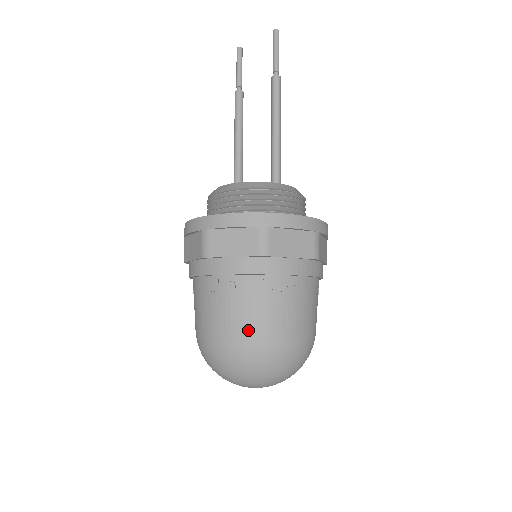
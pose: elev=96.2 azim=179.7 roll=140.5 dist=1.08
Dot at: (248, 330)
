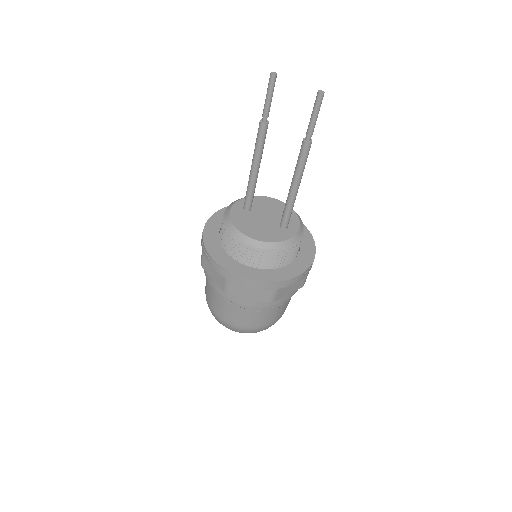
Dot at: (250, 326)
